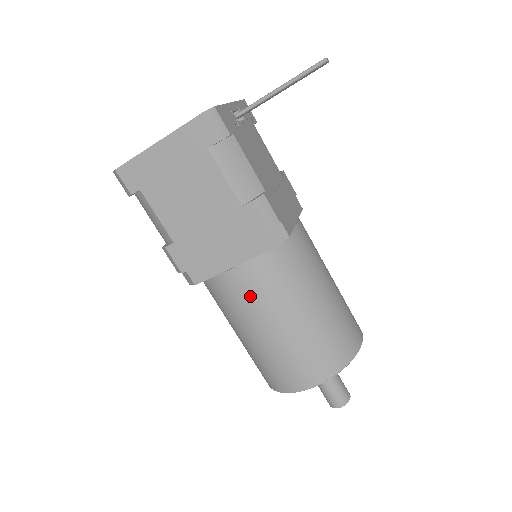
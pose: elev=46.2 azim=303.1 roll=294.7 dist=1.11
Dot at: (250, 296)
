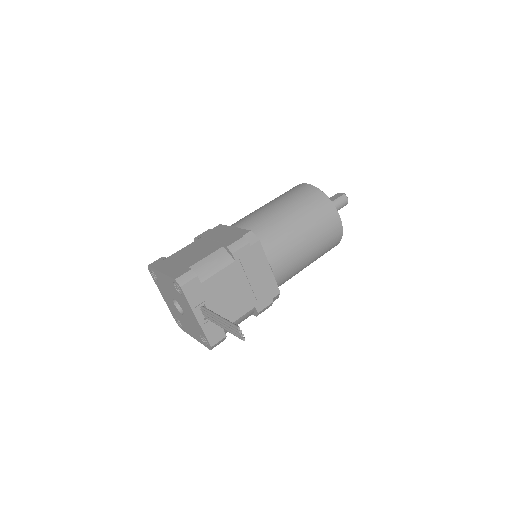
Dot at: occluded
